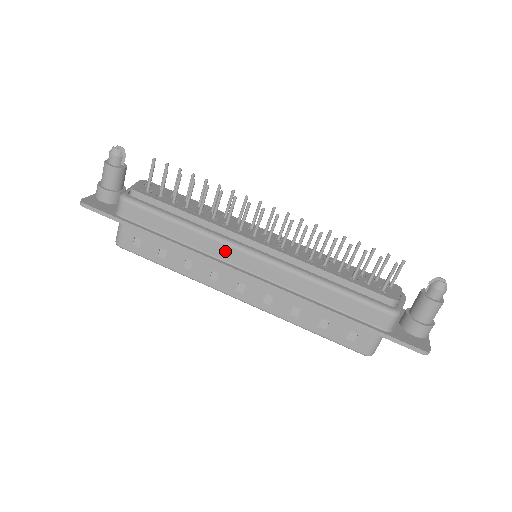
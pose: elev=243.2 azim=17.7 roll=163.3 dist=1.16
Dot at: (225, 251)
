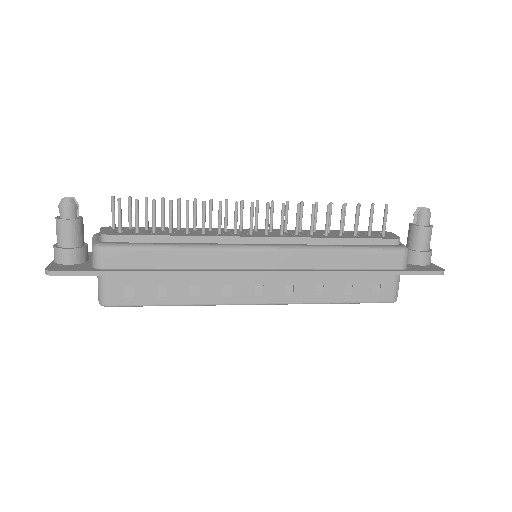
Dot at: (233, 258)
